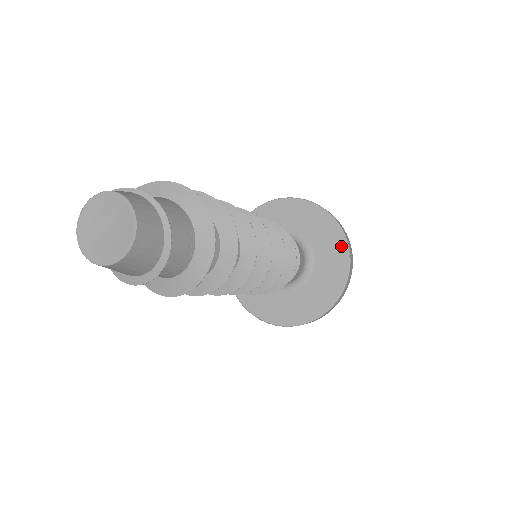
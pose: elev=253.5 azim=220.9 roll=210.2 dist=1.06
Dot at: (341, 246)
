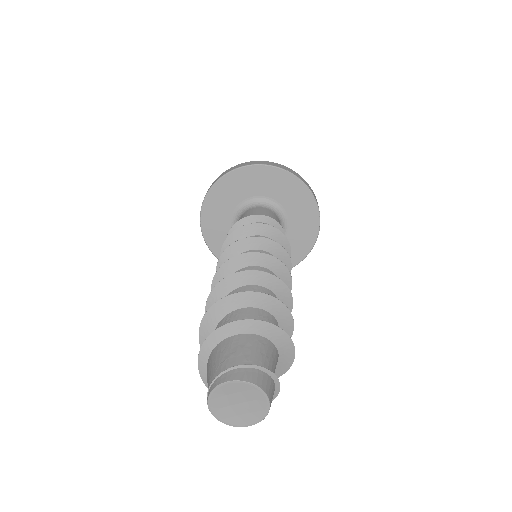
Dot at: (312, 235)
